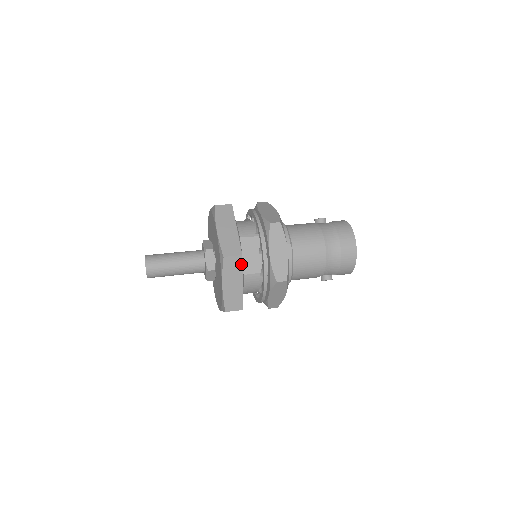
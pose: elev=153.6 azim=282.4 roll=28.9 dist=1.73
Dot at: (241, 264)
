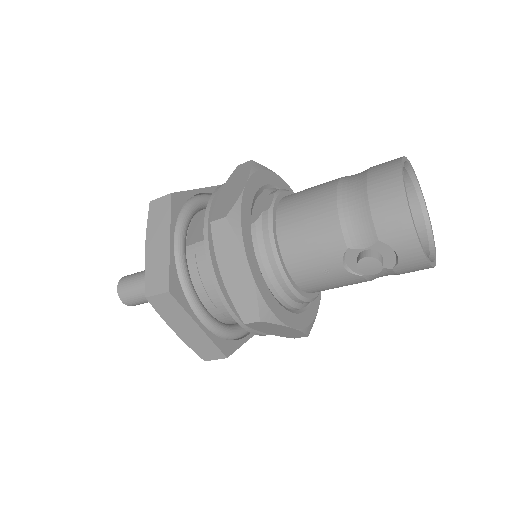
Dot at: (170, 208)
